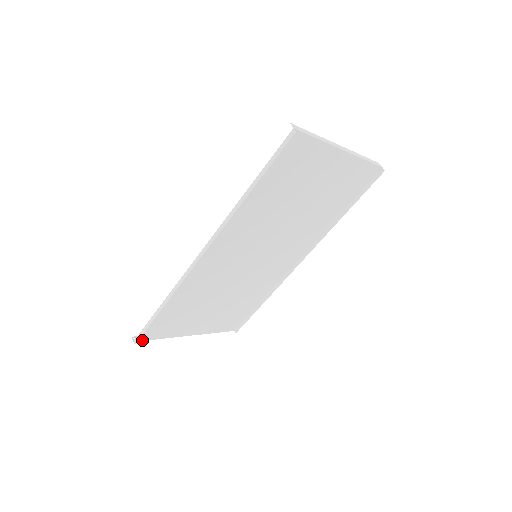
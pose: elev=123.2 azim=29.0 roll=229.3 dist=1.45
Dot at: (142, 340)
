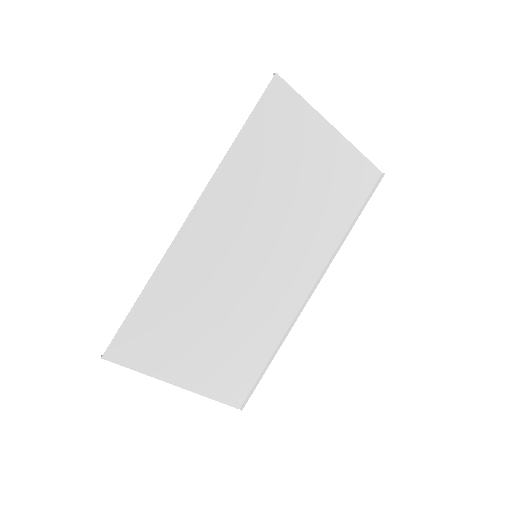
Dot at: (113, 361)
